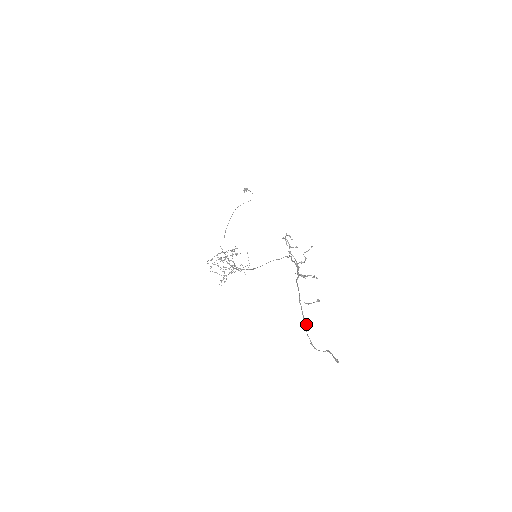
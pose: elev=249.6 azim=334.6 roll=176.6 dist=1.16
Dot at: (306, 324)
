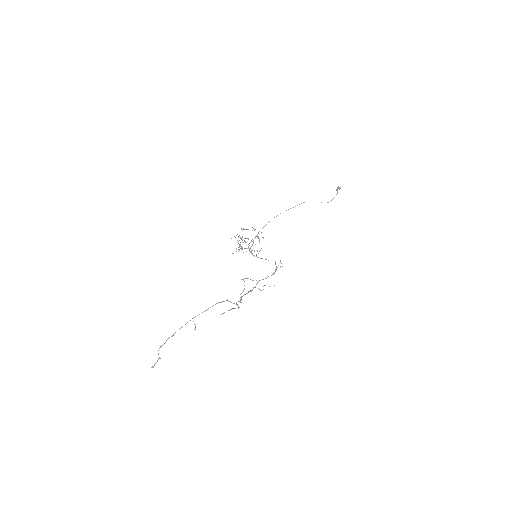
Dot at: occluded
